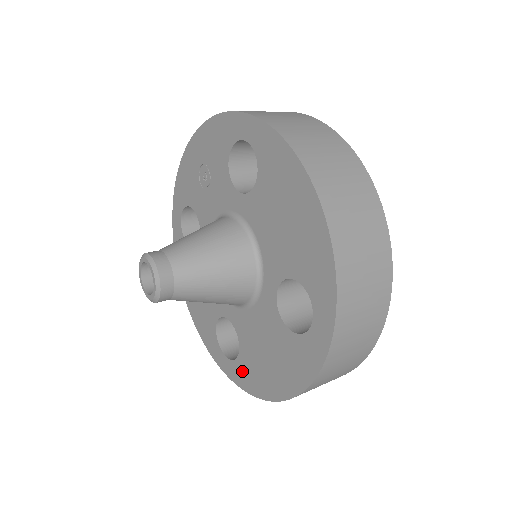
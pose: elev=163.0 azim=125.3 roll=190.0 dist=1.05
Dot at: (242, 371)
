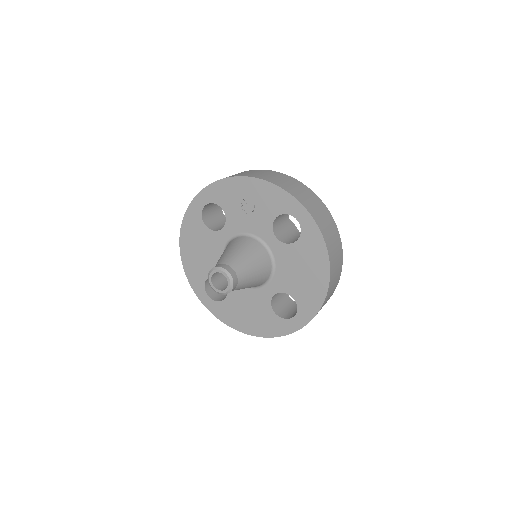
Dot at: (221, 309)
